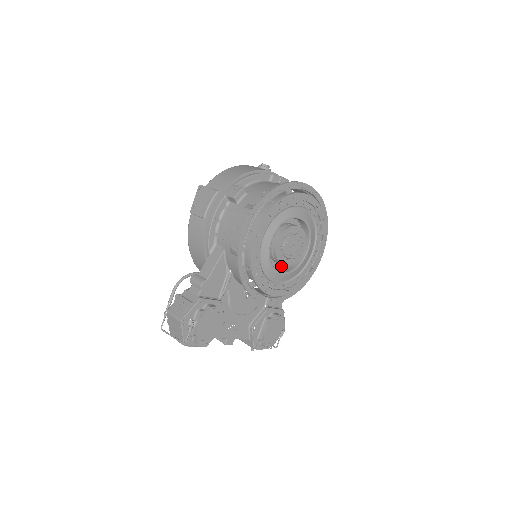
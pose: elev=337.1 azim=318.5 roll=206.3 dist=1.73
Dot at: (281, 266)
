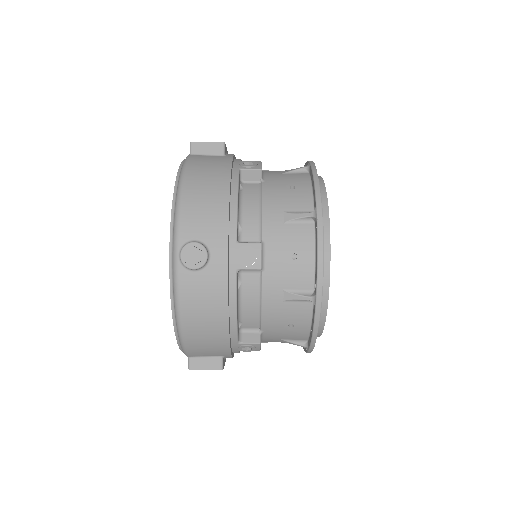
Dot at: occluded
